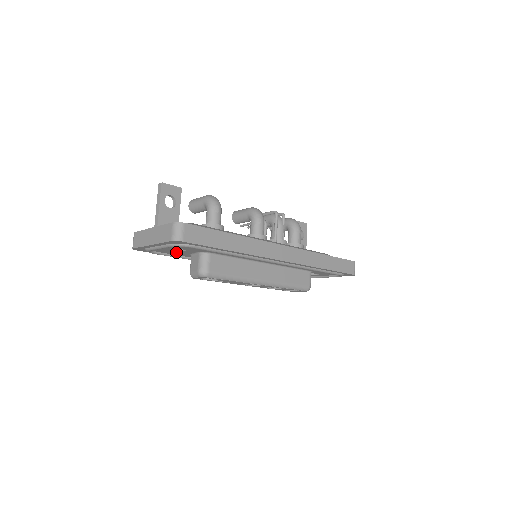
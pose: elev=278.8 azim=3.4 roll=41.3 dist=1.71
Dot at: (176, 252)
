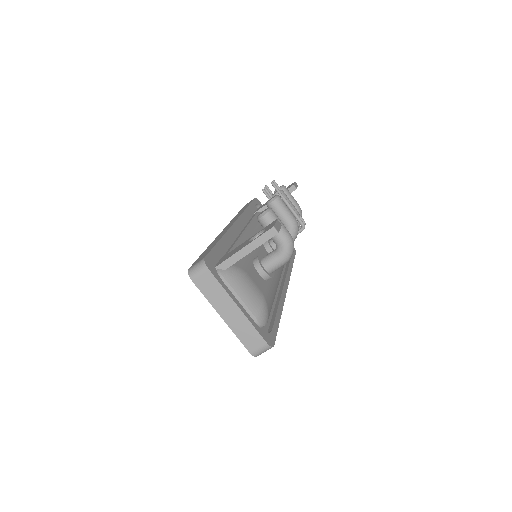
Dot at: occluded
